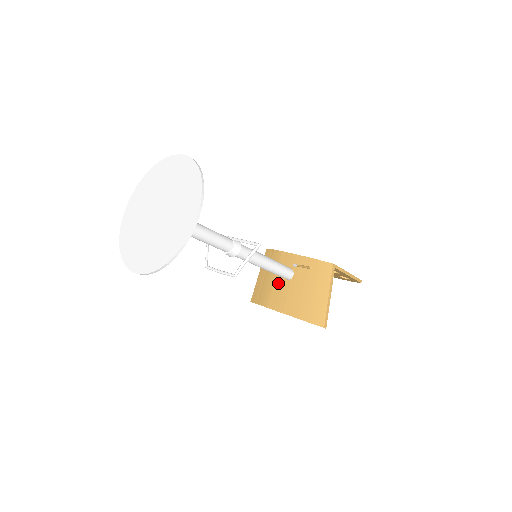
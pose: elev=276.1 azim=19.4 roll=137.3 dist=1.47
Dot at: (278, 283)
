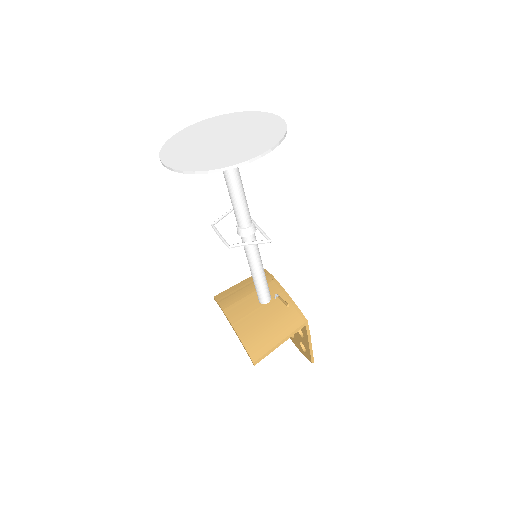
Dot at: (250, 299)
